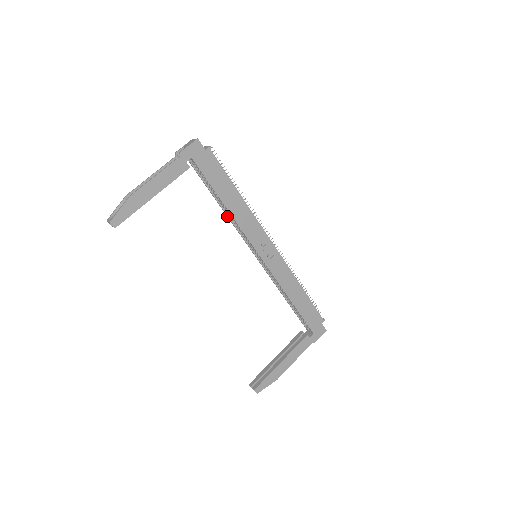
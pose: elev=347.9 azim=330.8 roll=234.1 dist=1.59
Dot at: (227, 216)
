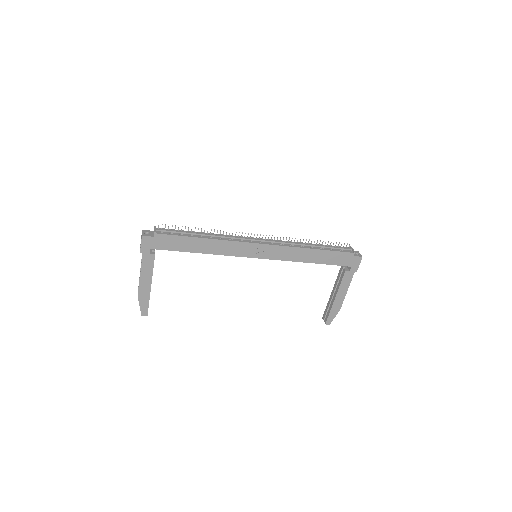
Dot at: occluded
